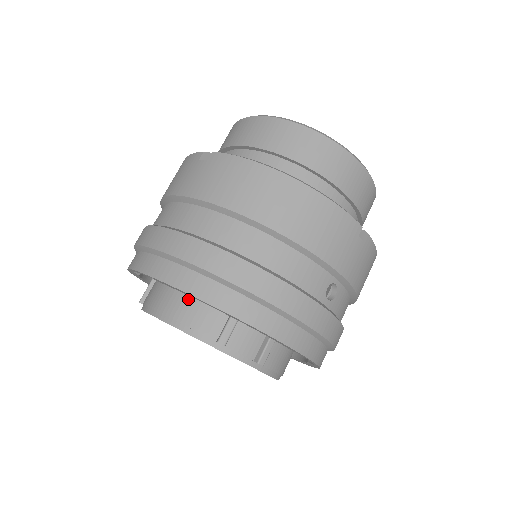
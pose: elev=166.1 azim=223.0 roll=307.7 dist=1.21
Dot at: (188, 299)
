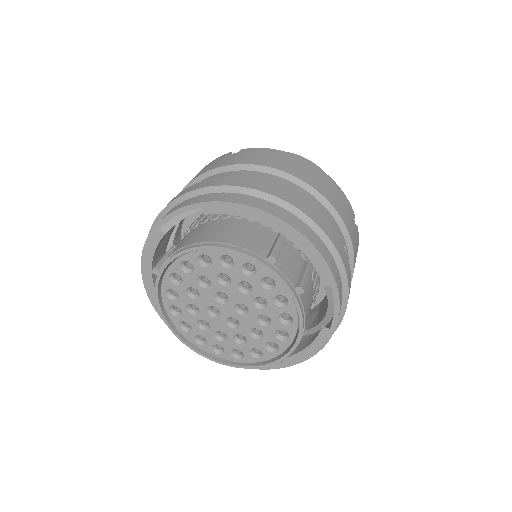
Dot at: (233, 231)
